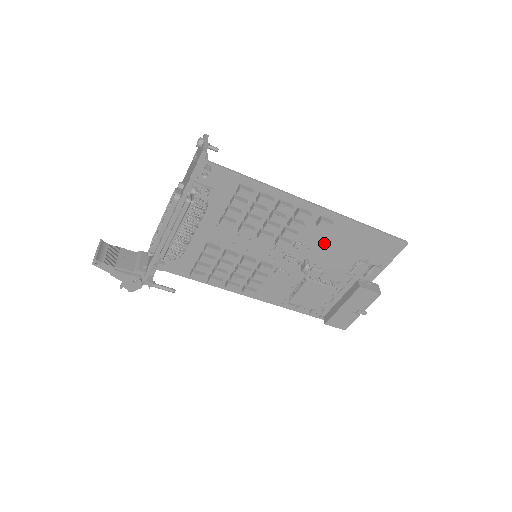
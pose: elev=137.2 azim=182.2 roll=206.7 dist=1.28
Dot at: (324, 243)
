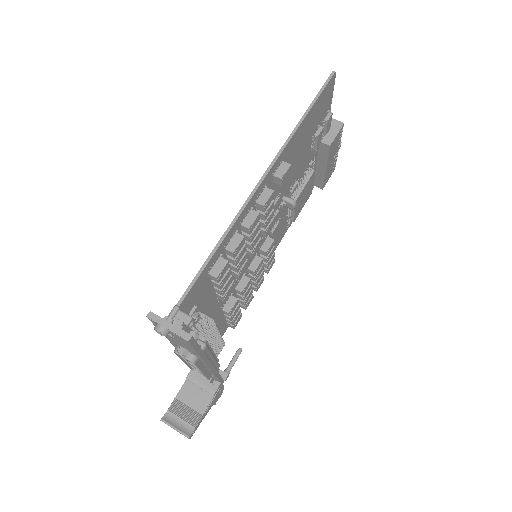
Dot at: occluded
